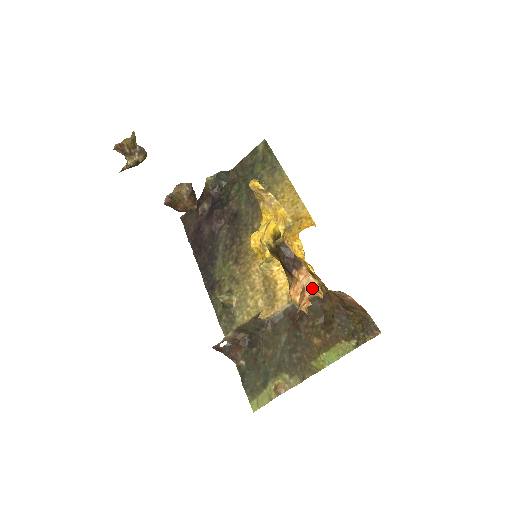
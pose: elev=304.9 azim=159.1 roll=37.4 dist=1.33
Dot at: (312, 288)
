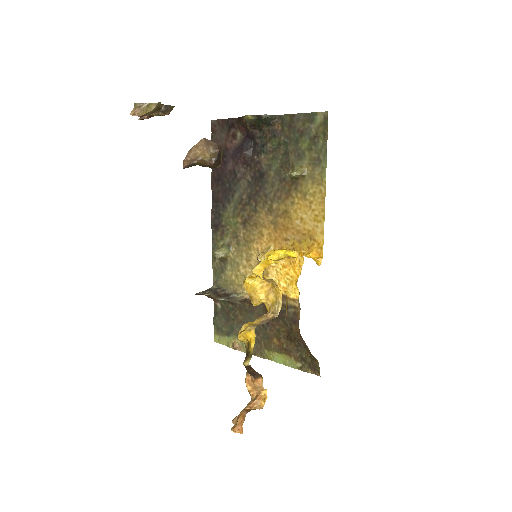
Dot at: (261, 392)
